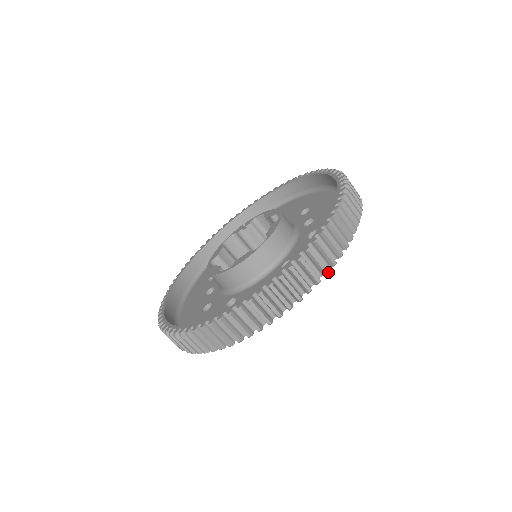
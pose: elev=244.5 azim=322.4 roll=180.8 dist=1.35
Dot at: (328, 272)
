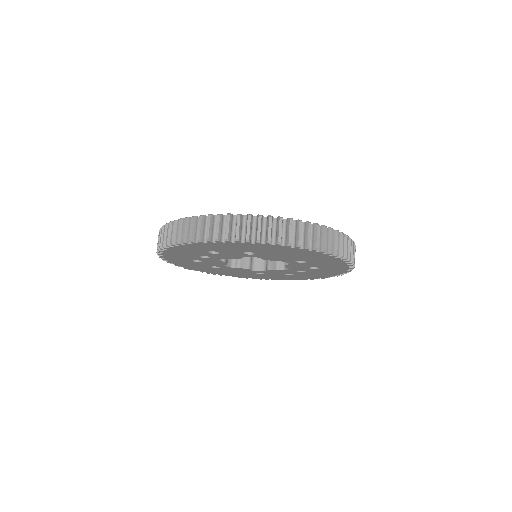
Dot at: (347, 258)
